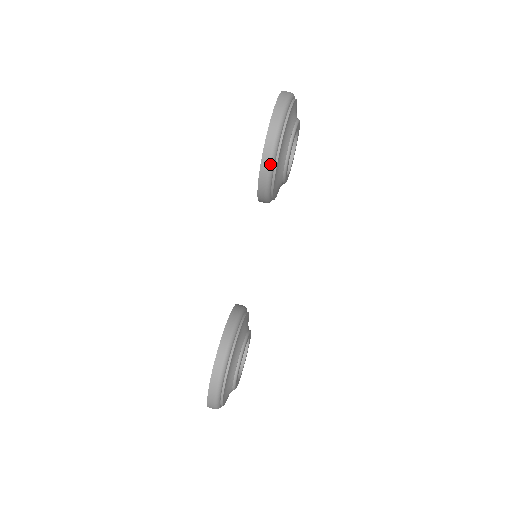
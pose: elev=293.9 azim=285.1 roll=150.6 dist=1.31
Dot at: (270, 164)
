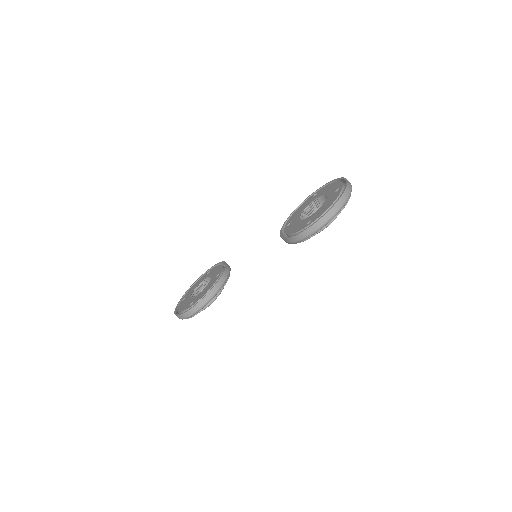
Dot at: (299, 241)
